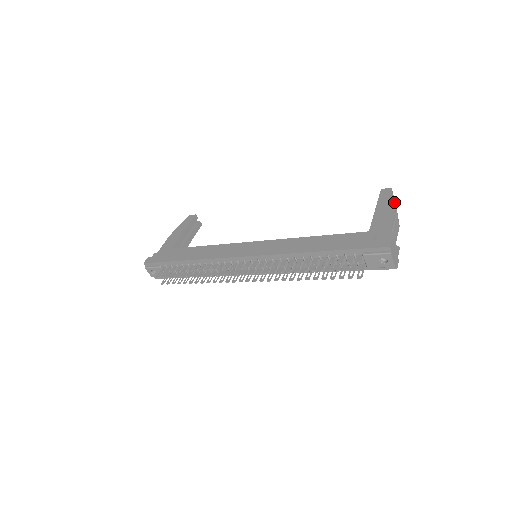
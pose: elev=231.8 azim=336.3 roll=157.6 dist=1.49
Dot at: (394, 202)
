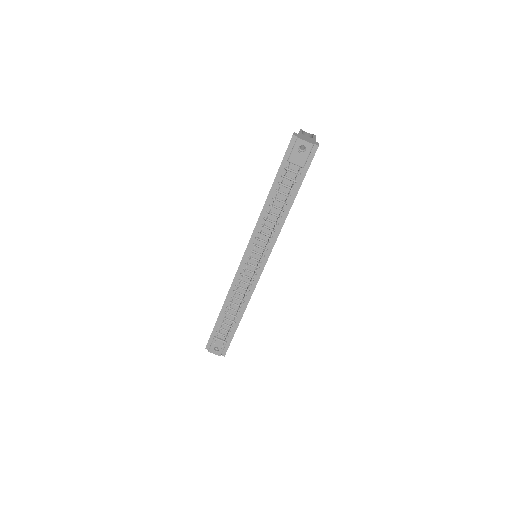
Dot at: (310, 134)
